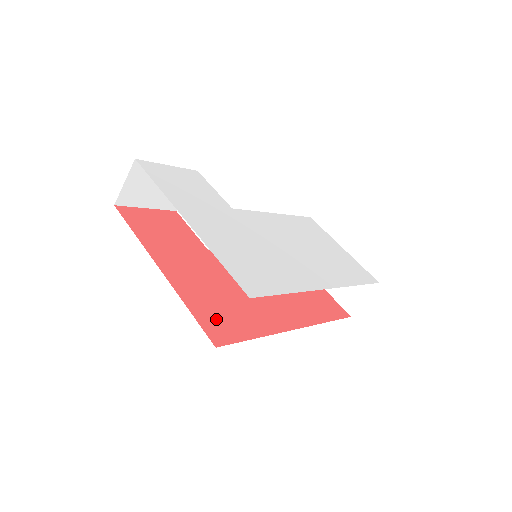
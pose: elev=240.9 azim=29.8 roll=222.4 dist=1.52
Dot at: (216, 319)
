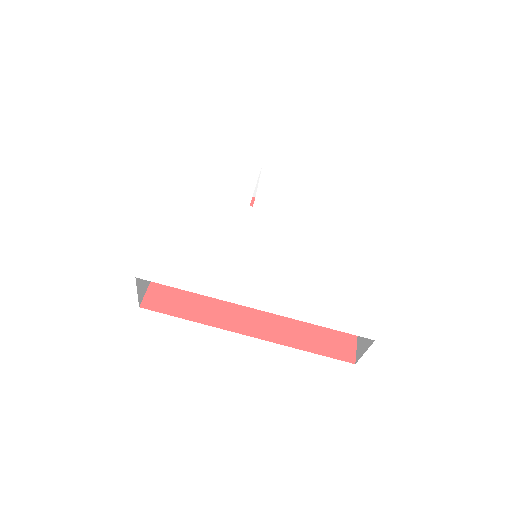
Dot at: (169, 290)
